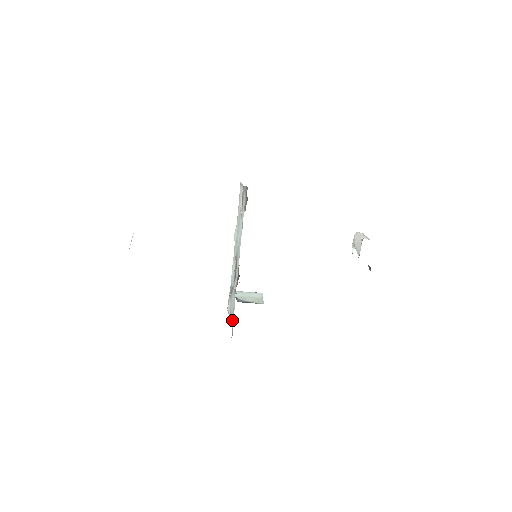
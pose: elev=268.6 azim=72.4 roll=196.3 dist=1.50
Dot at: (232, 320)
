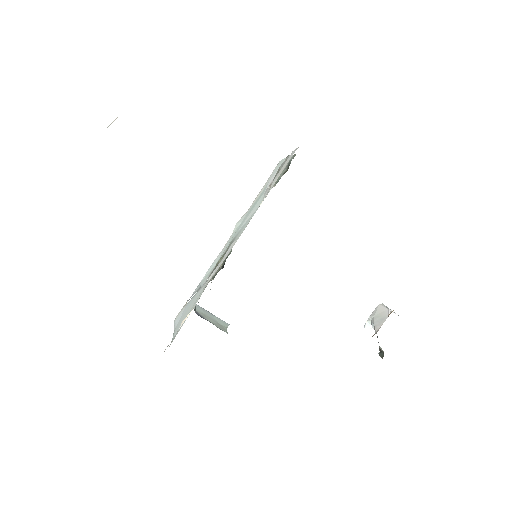
Dot at: occluded
